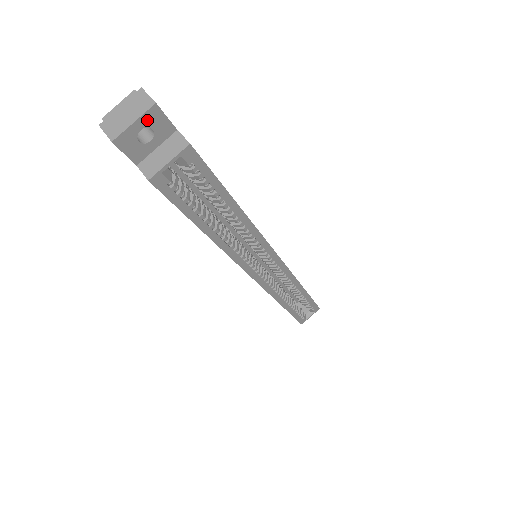
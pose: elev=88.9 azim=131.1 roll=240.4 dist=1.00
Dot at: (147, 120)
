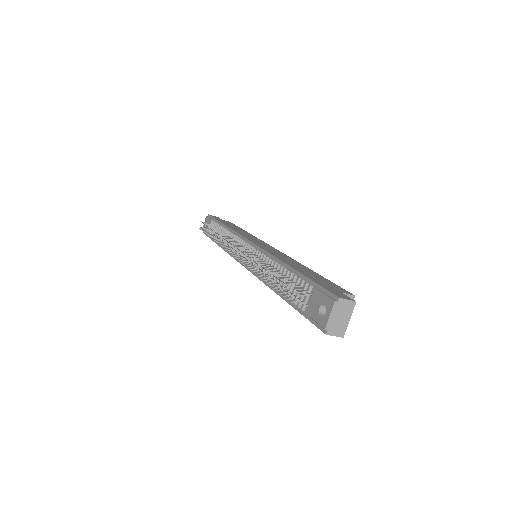
Dot at: (349, 311)
